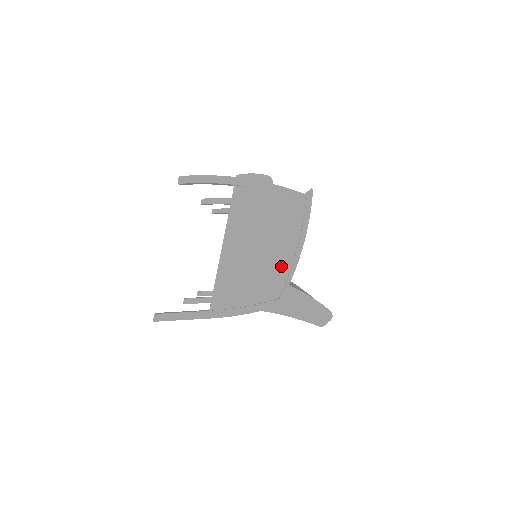
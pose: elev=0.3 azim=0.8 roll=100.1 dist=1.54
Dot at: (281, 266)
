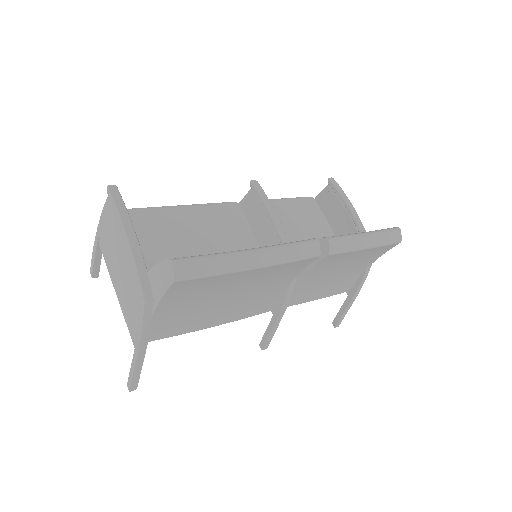
Dot at: (129, 265)
